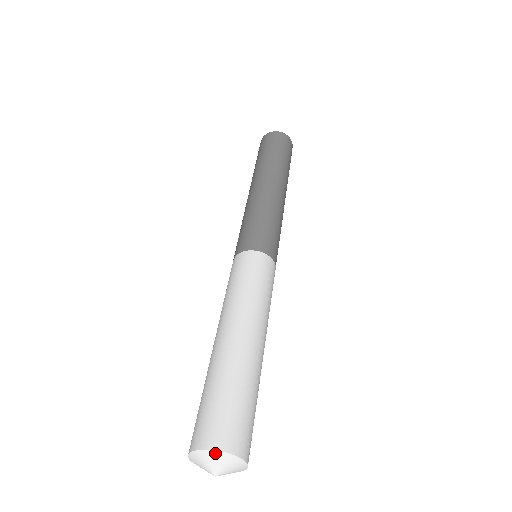
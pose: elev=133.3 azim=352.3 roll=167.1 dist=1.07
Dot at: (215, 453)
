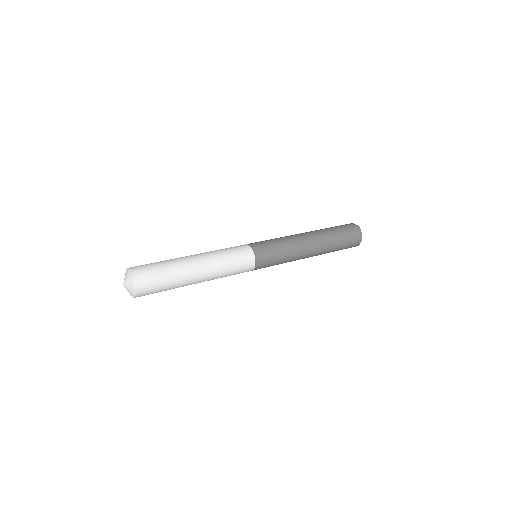
Dot at: (132, 281)
